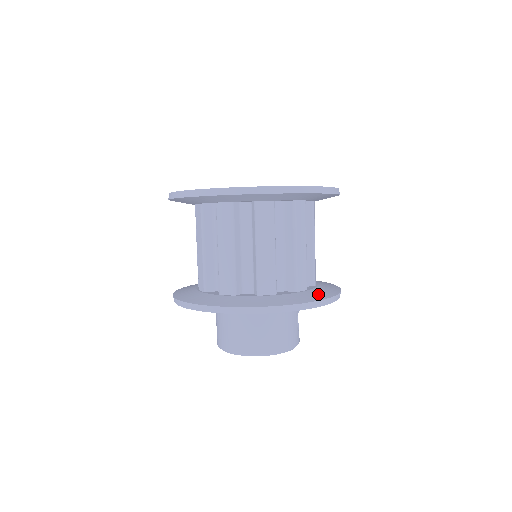
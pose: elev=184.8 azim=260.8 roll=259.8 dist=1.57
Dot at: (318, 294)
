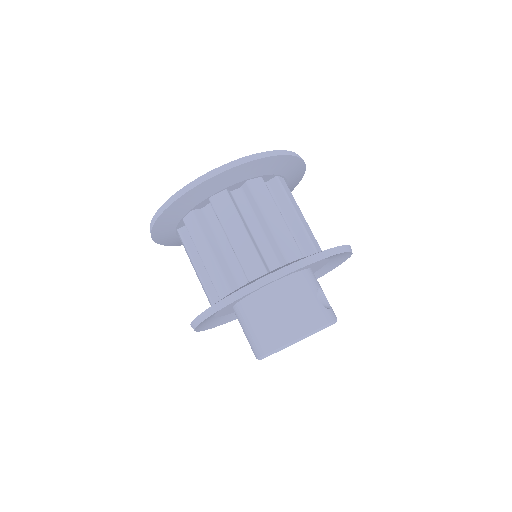
Dot at: occluded
